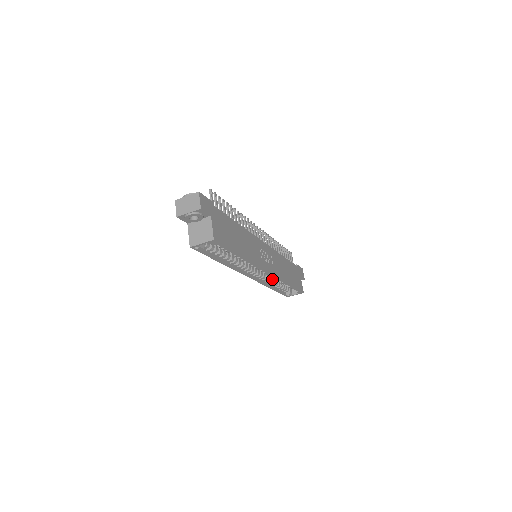
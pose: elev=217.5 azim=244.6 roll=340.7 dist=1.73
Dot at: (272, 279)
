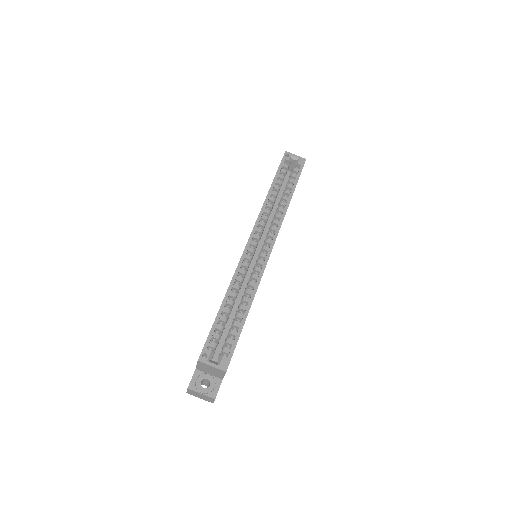
Dot at: (239, 289)
